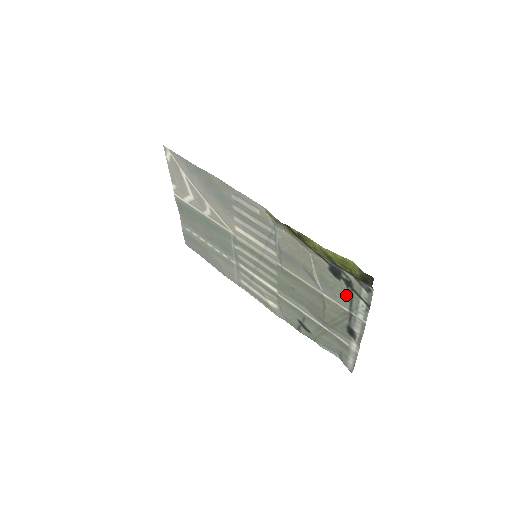
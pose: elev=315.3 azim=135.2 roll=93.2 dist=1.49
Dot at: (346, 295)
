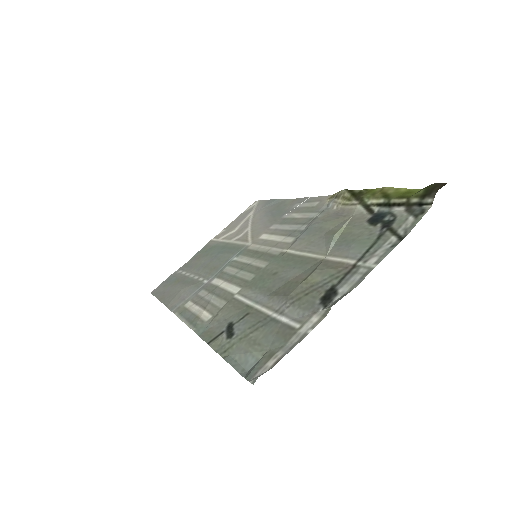
Dot at: (370, 240)
